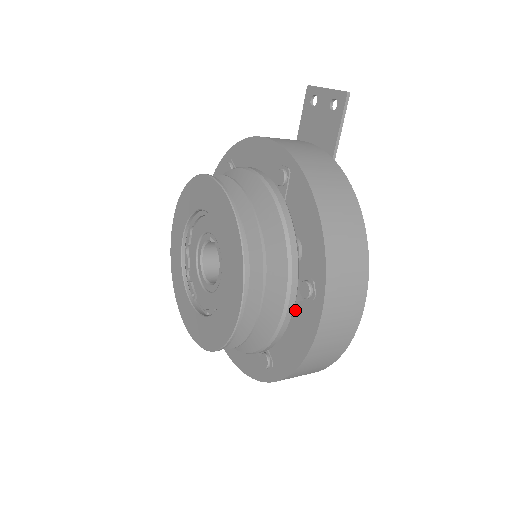
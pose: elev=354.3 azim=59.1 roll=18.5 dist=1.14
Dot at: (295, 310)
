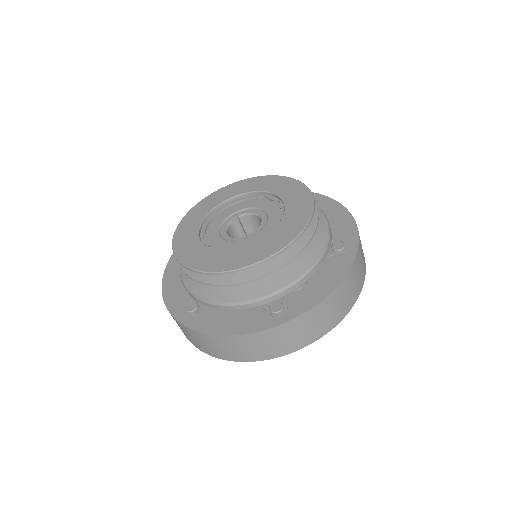
Dot at: occluded
